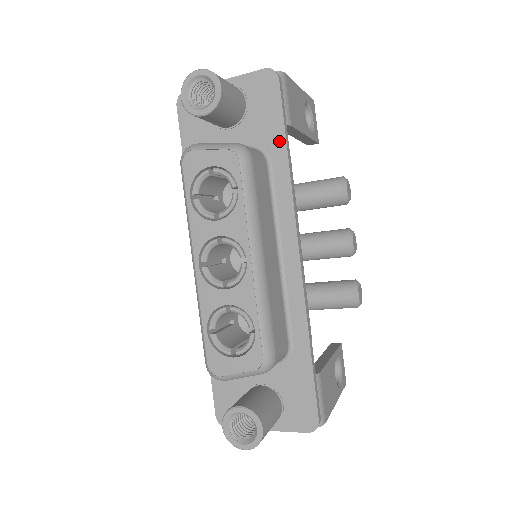
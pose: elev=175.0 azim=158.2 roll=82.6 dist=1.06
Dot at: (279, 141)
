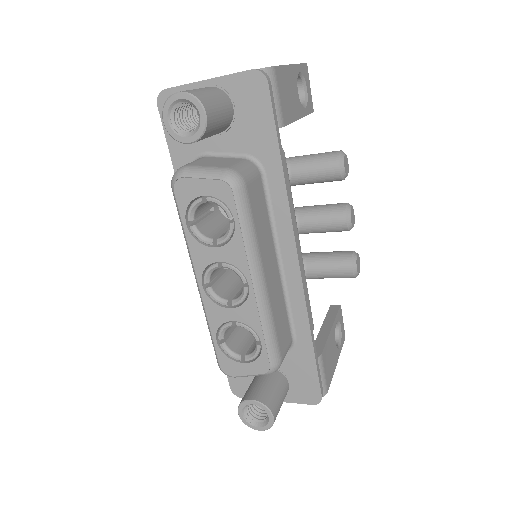
Dot at: (272, 151)
